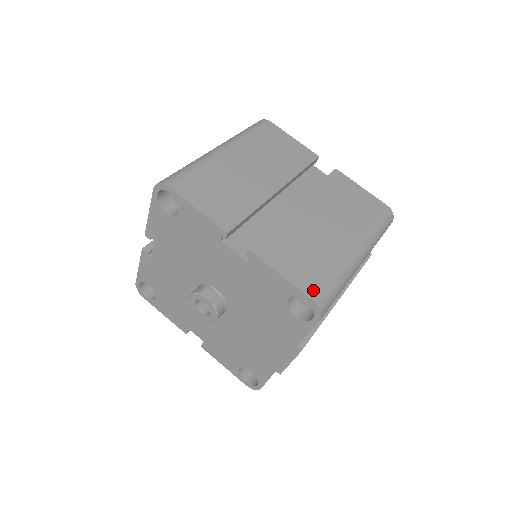
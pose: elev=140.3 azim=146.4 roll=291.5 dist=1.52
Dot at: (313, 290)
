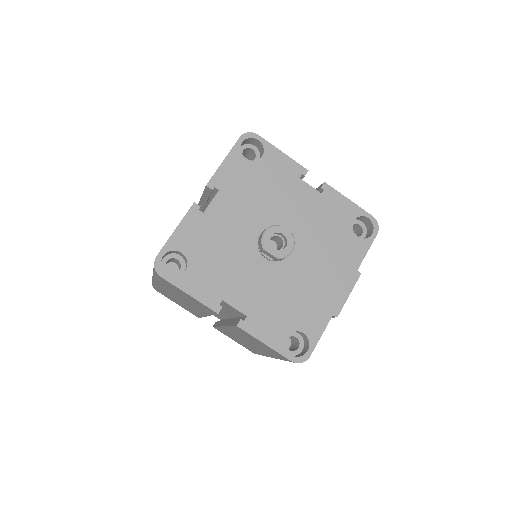
Dot at: occluded
